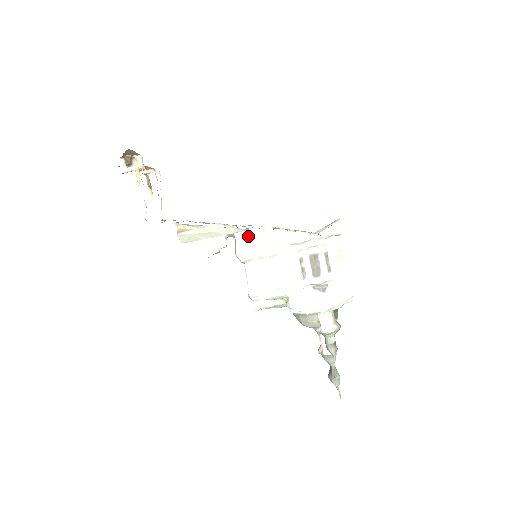
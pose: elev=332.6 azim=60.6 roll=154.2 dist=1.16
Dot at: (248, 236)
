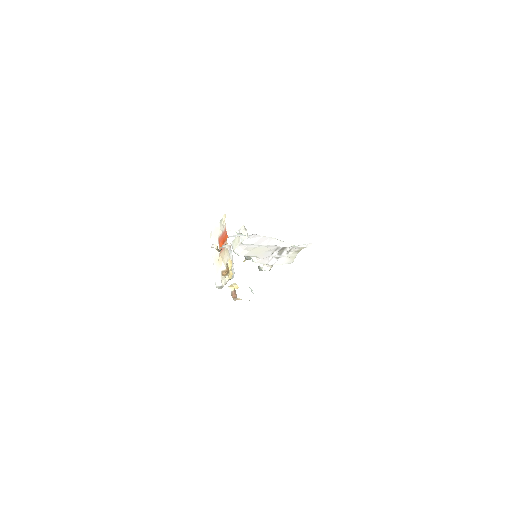
Dot at: (256, 239)
